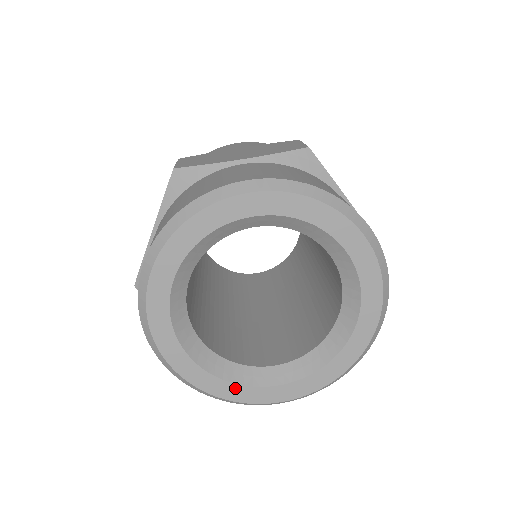
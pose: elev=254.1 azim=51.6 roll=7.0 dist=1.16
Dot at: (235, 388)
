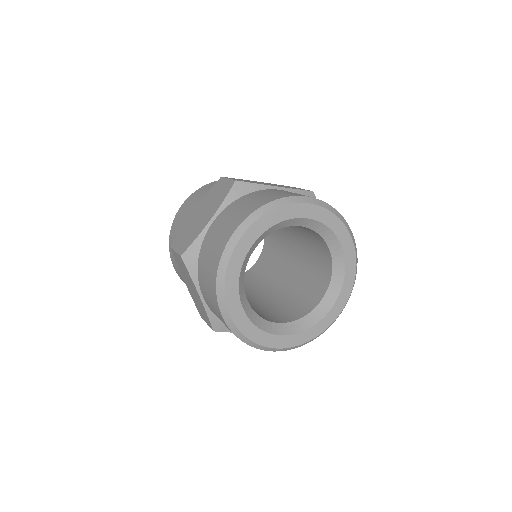
Dot at: (314, 329)
